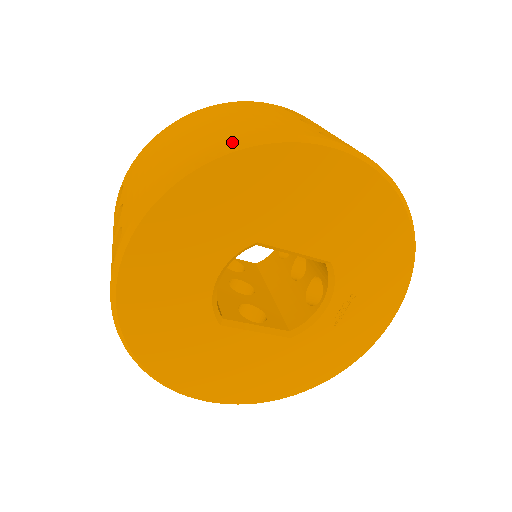
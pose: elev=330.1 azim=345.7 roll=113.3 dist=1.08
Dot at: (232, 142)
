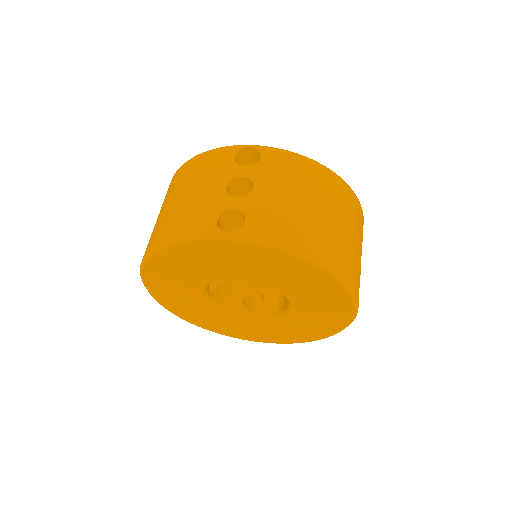
Dot at: (160, 242)
